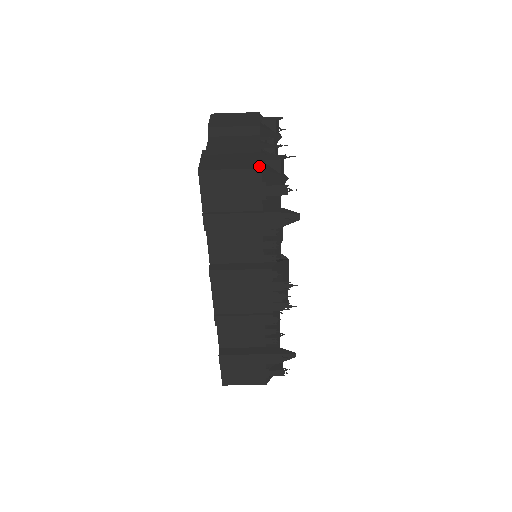
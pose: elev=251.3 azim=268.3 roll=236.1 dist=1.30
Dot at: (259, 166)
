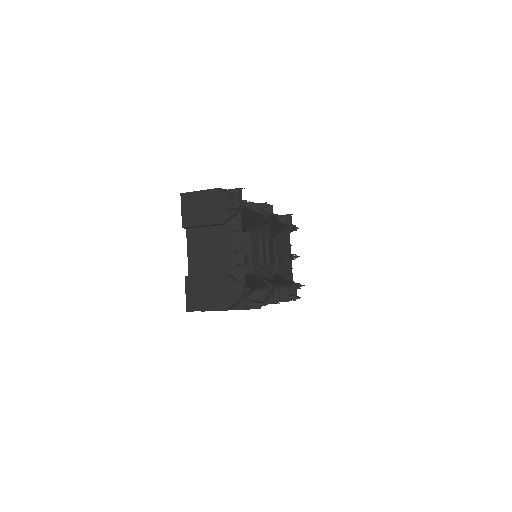
Dot at: (225, 307)
